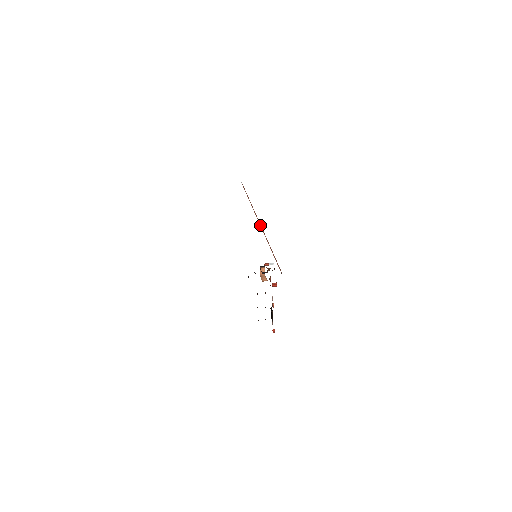
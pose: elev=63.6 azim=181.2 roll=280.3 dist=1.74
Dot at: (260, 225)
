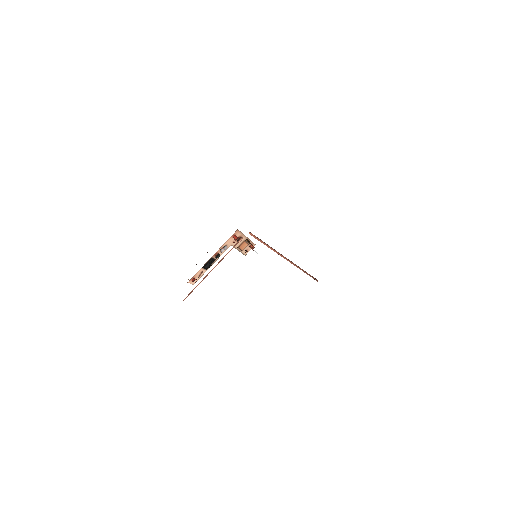
Dot at: occluded
